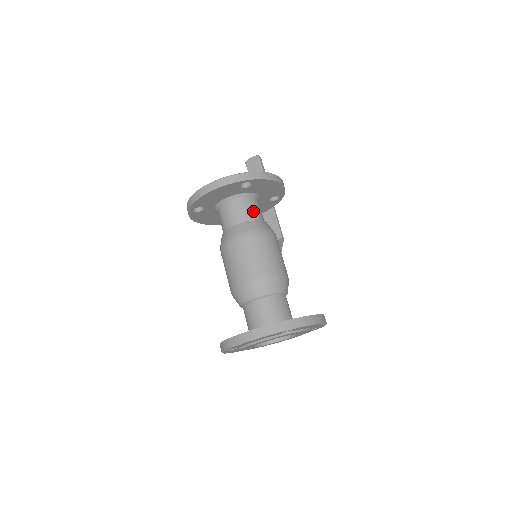
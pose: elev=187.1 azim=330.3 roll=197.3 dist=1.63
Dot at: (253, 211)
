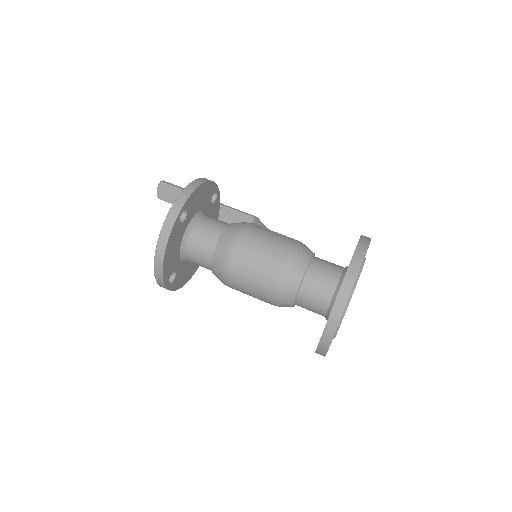
Dot at: (212, 228)
